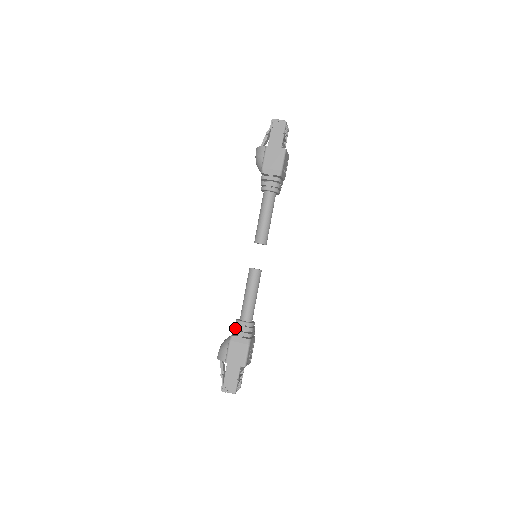
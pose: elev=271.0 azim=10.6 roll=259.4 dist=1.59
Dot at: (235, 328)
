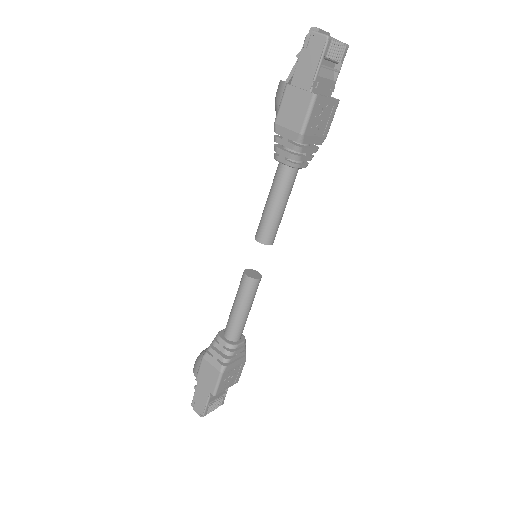
Dot at: occluded
